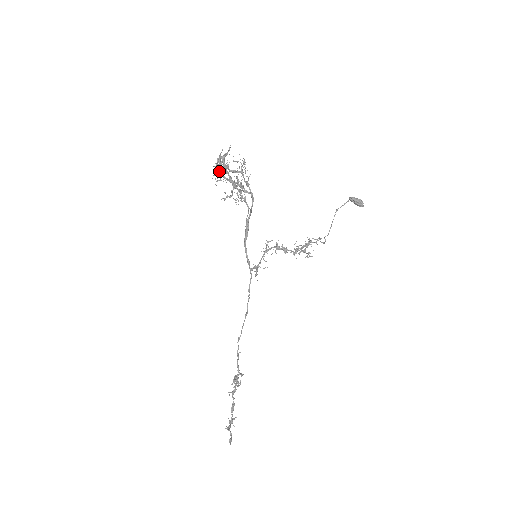
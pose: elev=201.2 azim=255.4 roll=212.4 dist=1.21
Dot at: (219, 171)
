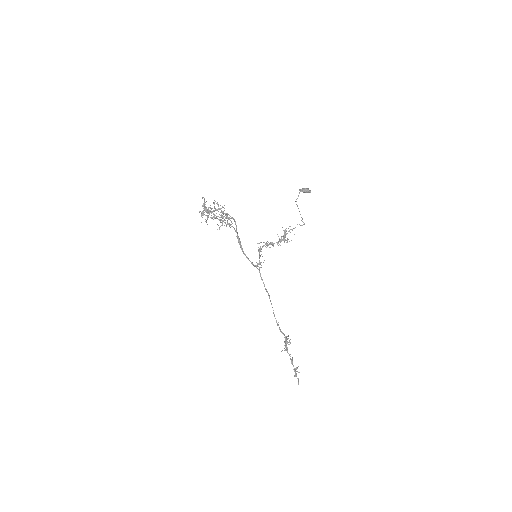
Dot at: occluded
